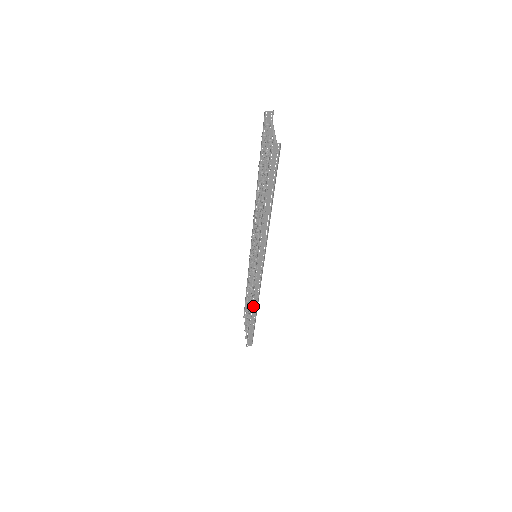
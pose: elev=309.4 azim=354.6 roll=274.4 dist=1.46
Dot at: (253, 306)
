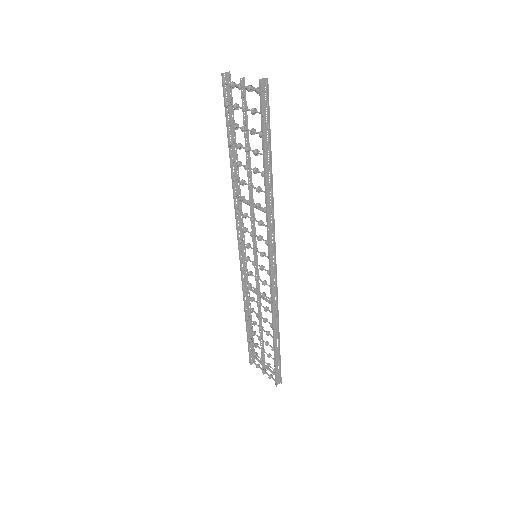
Dot at: (273, 319)
